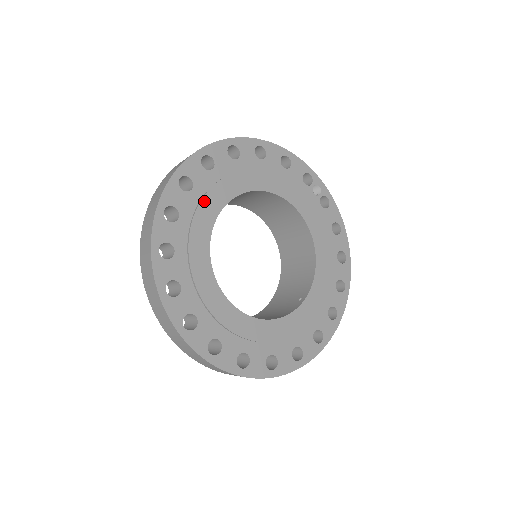
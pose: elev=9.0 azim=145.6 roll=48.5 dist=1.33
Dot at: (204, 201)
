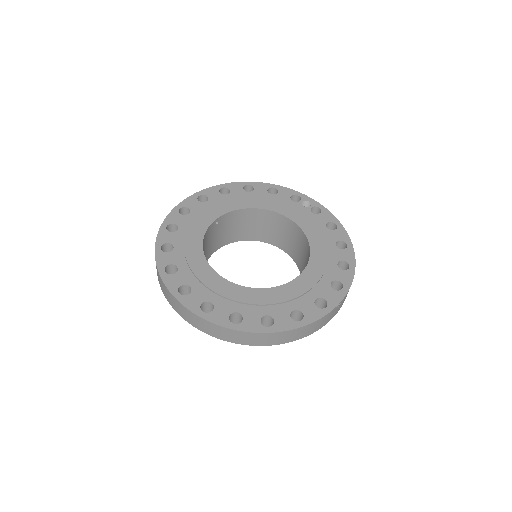
Dot at: (198, 218)
